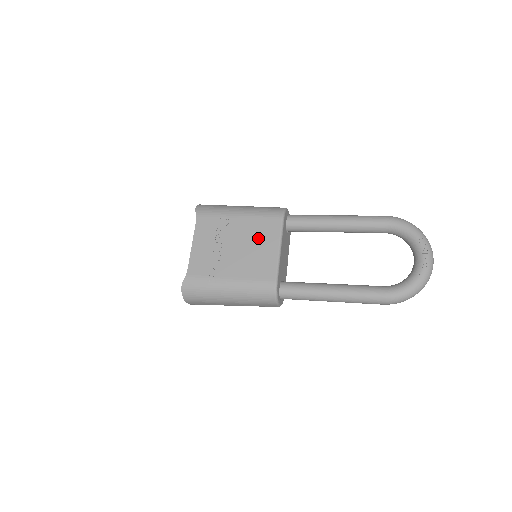
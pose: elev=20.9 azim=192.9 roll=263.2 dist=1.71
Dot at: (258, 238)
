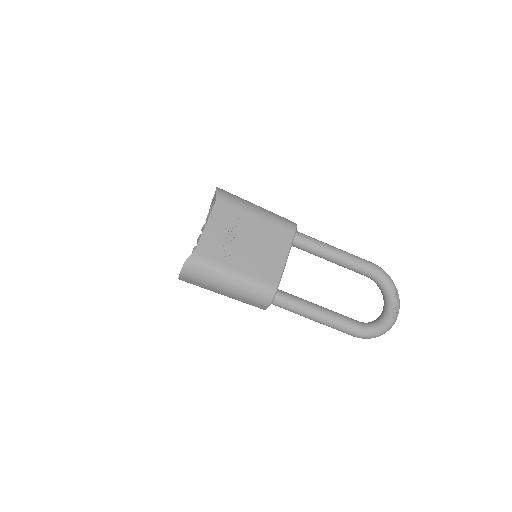
Dot at: (270, 242)
